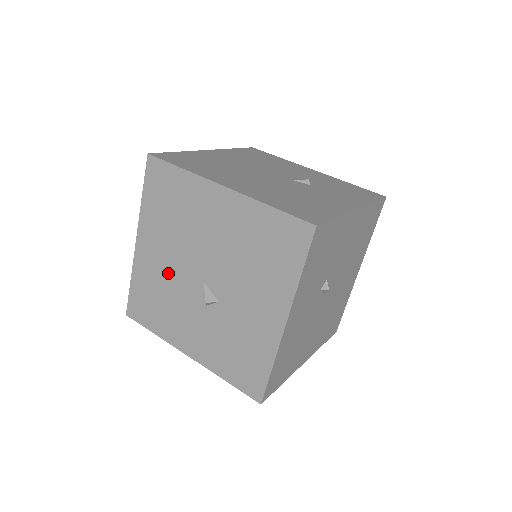
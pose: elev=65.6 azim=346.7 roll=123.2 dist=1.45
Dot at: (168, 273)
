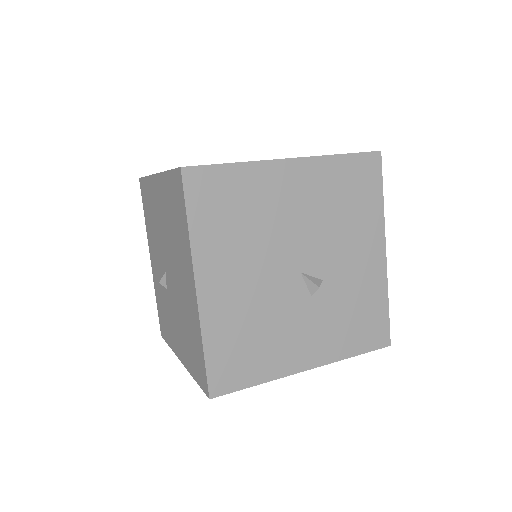
Dot at: (255, 295)
